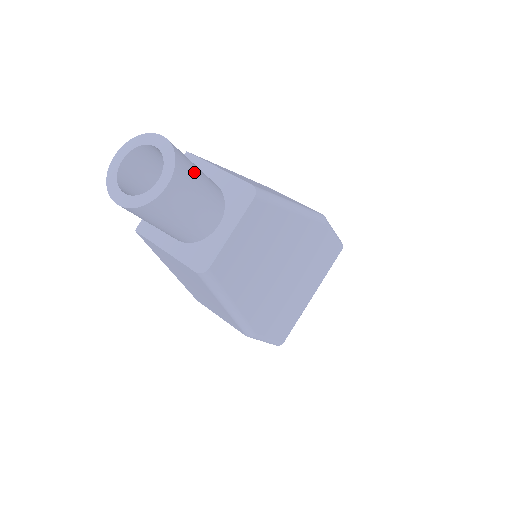
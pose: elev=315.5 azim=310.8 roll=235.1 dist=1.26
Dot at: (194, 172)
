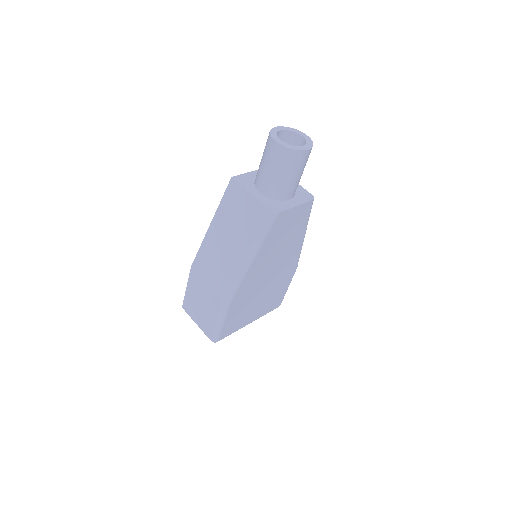
Dot at: occluded
